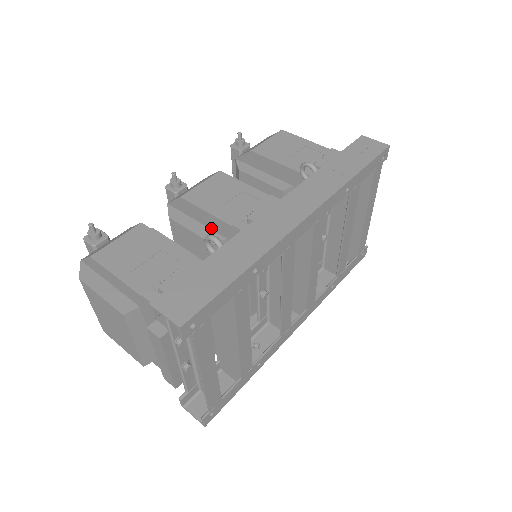
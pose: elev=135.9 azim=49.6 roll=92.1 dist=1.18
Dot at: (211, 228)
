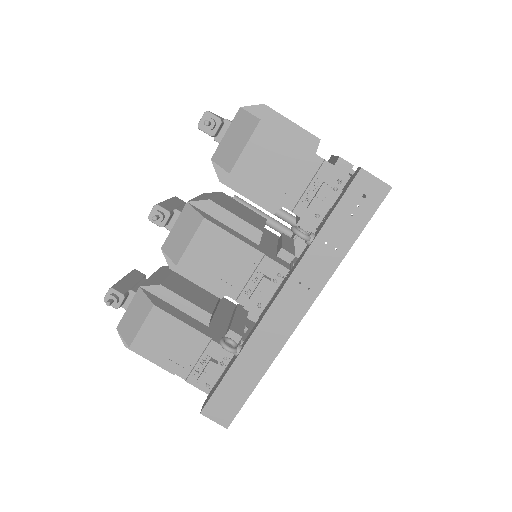
Dot at: occluded
